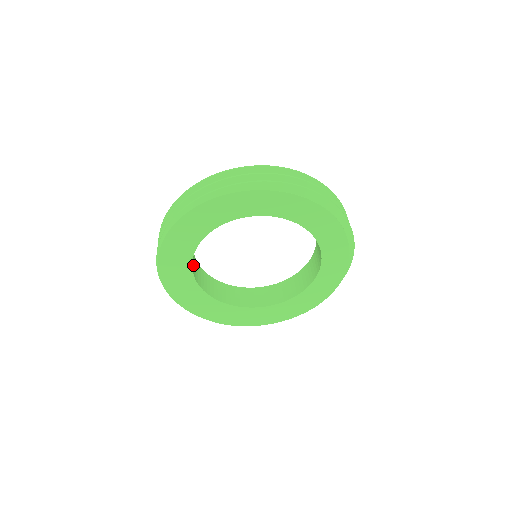
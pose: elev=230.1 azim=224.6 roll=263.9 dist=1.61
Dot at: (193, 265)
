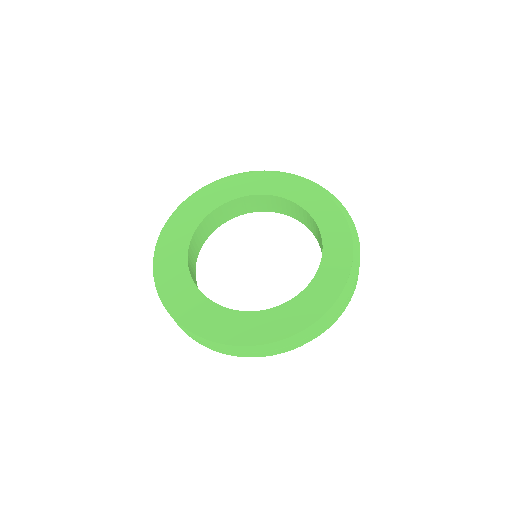
Dot at: (200, 233)
